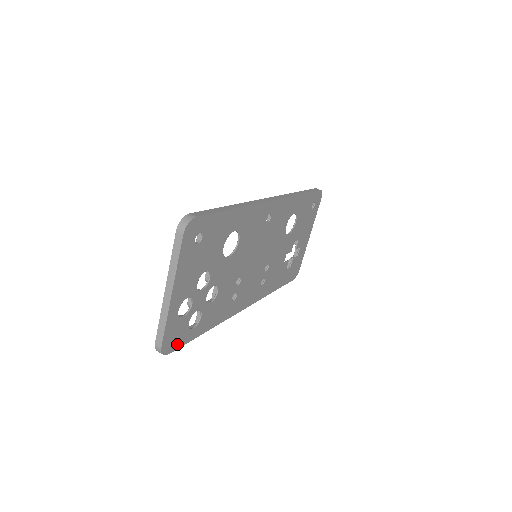
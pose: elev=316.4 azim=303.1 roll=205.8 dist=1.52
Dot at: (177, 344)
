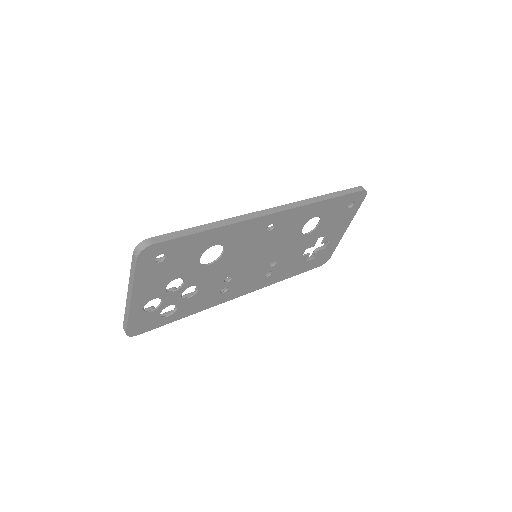
Dot at: (147, 328)
